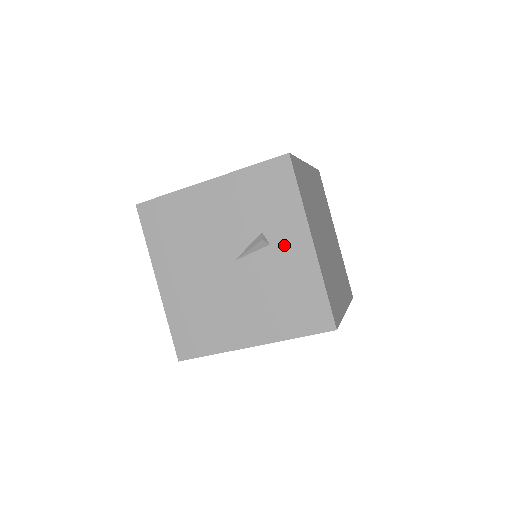
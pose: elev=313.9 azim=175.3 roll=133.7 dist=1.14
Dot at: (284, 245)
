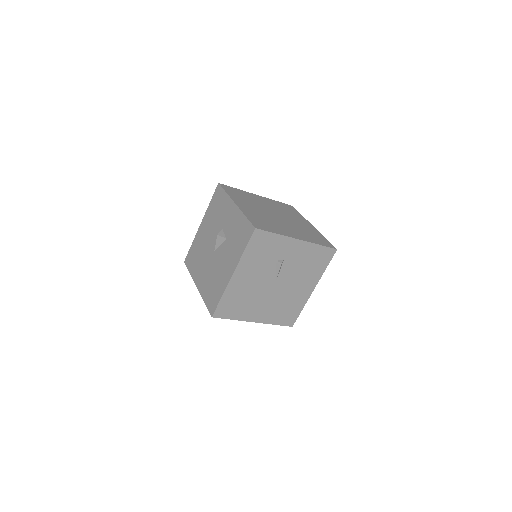
Dot at: (289, 253)
